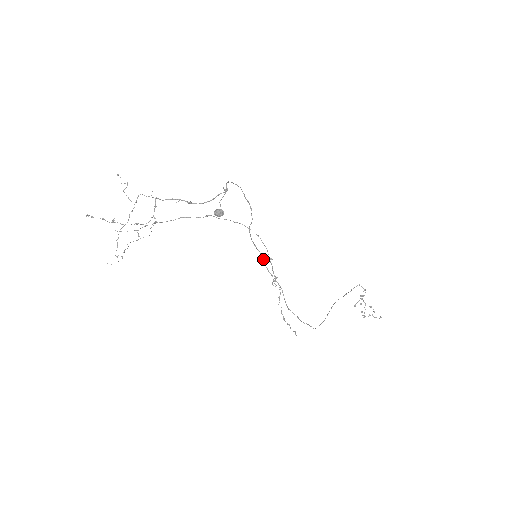
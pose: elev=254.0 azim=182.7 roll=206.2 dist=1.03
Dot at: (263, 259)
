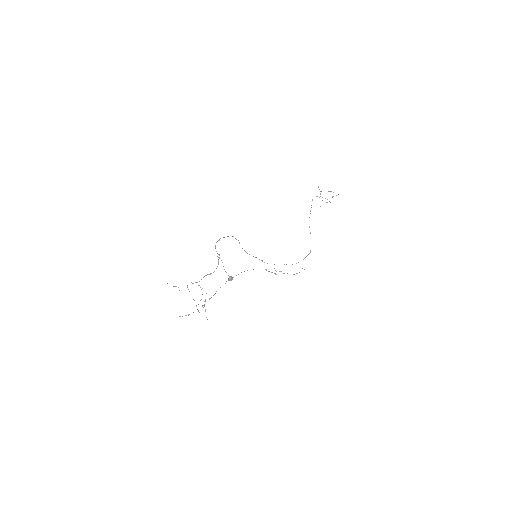
Dot at: occluded
